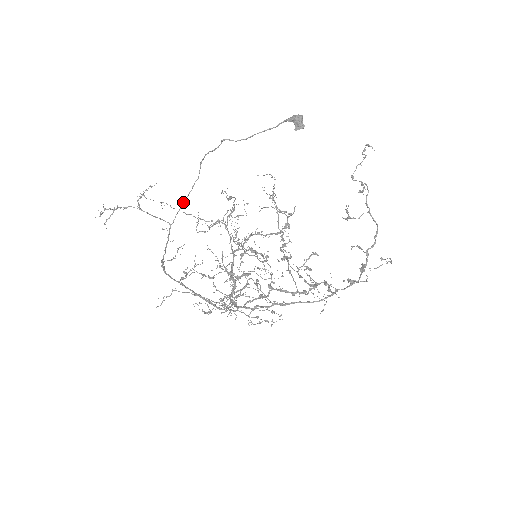
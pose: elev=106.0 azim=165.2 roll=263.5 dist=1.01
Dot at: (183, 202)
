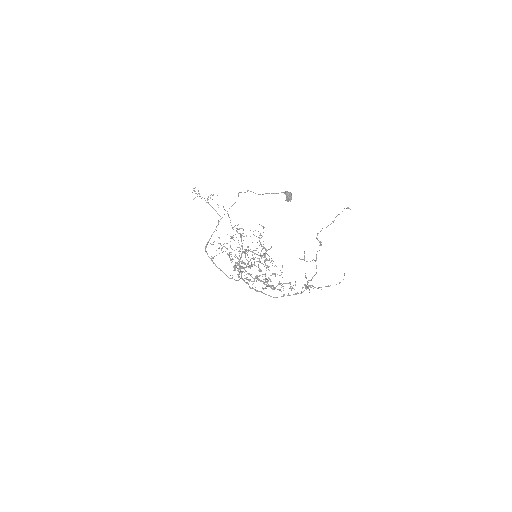
Dot at: occluded
